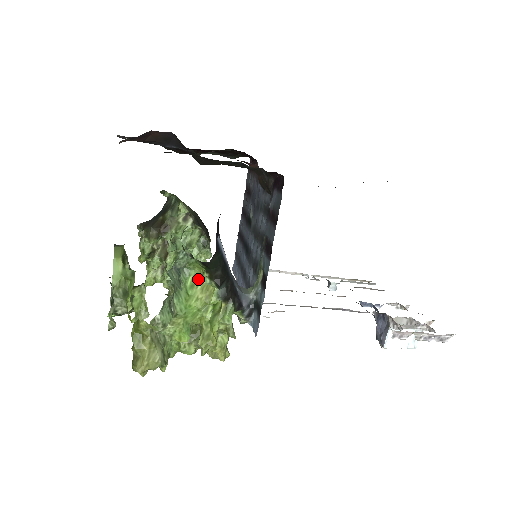
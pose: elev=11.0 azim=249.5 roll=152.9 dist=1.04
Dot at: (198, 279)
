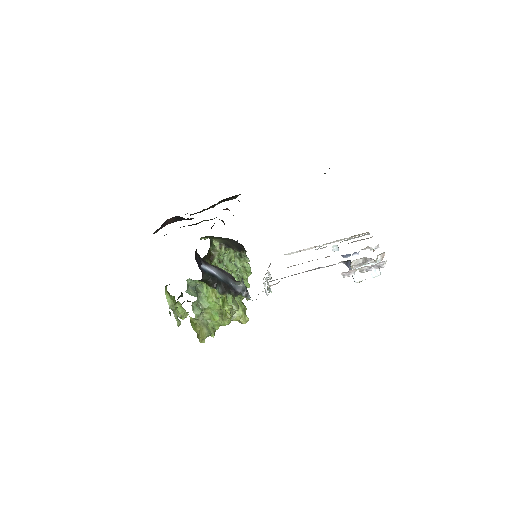
Dot at: occluded
